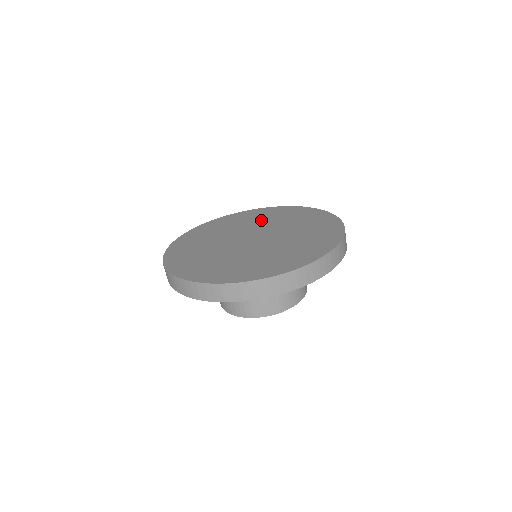
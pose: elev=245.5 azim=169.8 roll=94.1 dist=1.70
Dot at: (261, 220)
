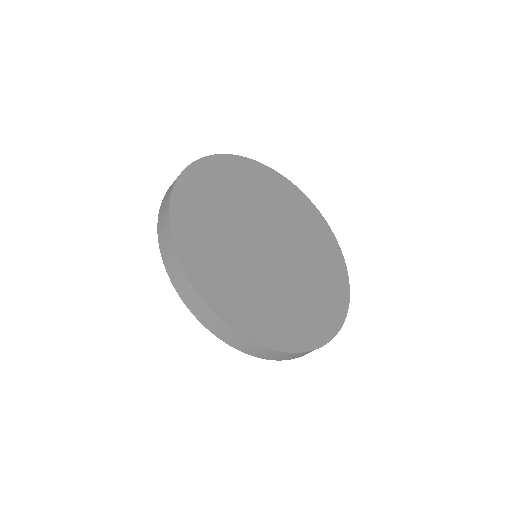
Dot at: (251, 195)
